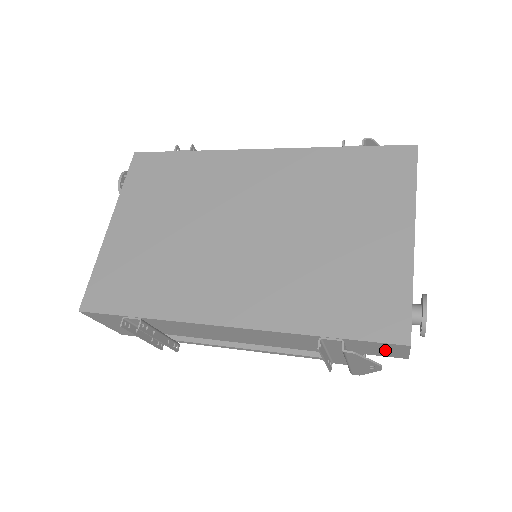
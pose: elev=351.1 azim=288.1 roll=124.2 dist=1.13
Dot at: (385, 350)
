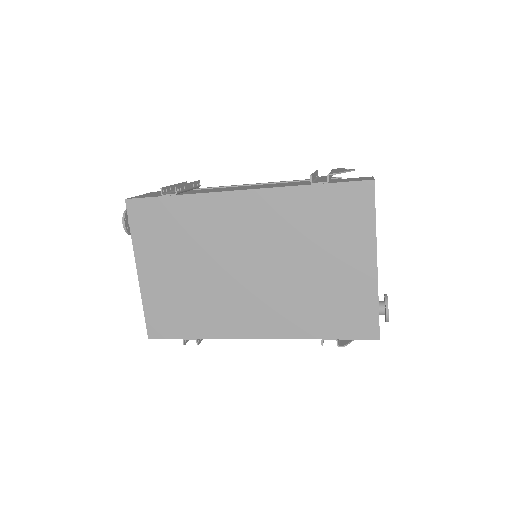
Dot at: occluded
